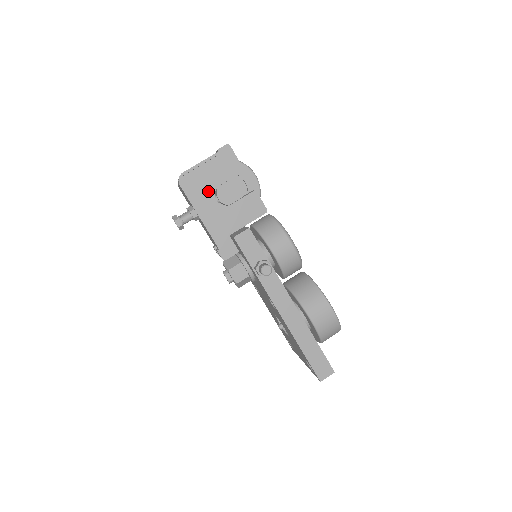
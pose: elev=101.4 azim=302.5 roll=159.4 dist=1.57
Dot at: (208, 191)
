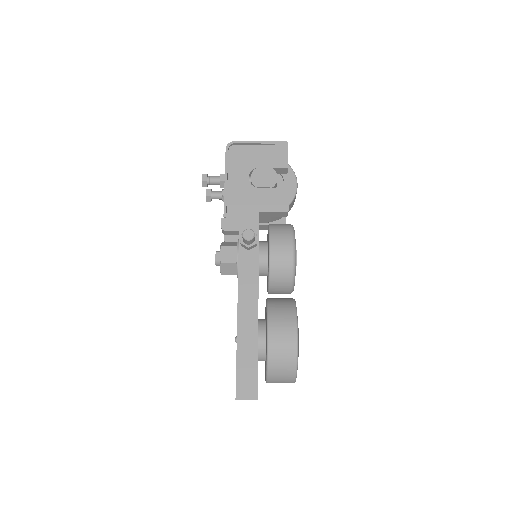
Dot at: (246, 167)
